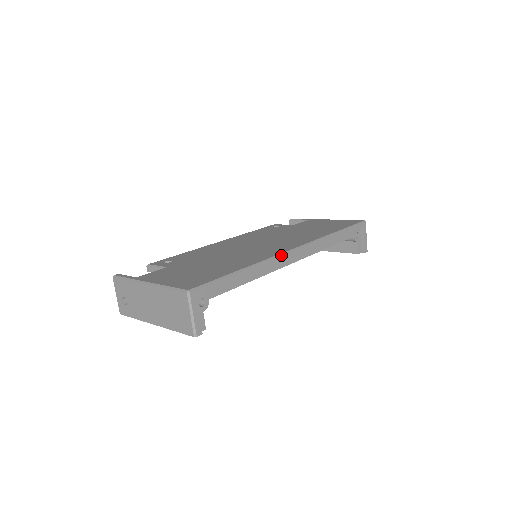
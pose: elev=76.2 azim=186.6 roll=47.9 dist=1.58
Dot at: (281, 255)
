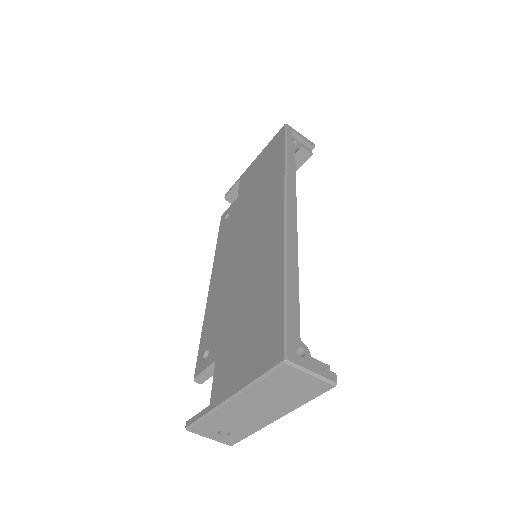
Dot at: (286, 228)
